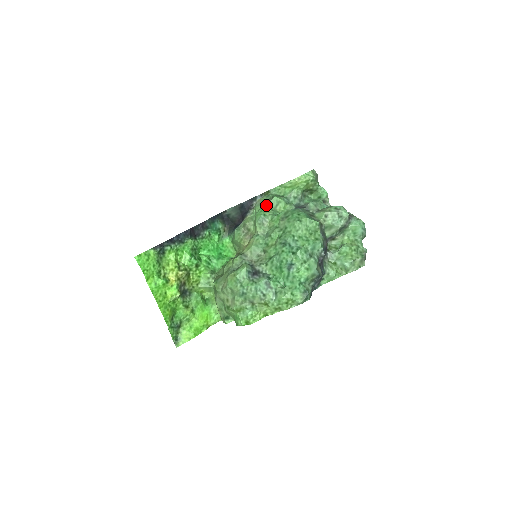
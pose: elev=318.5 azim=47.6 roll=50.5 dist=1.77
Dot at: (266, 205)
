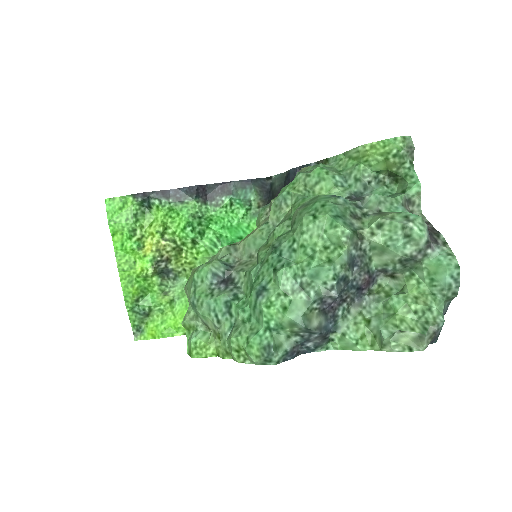
Dot at: (299, 178)
